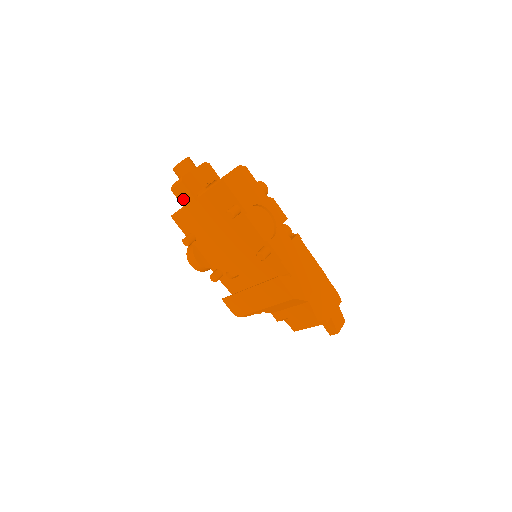
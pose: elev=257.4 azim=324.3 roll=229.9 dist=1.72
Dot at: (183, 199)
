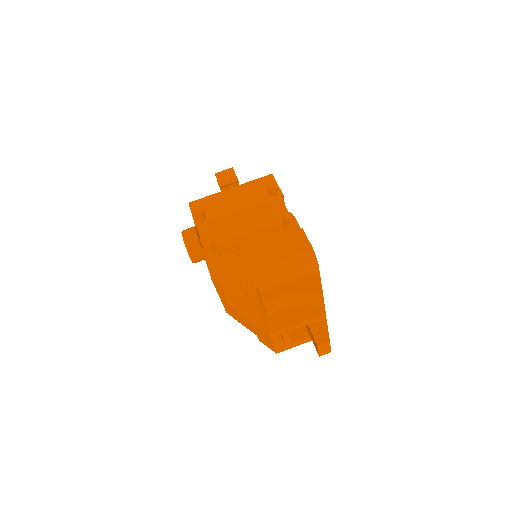
Dot at: (224, 179)
